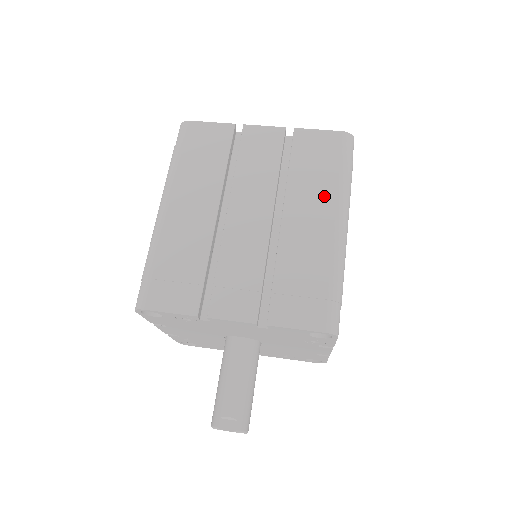
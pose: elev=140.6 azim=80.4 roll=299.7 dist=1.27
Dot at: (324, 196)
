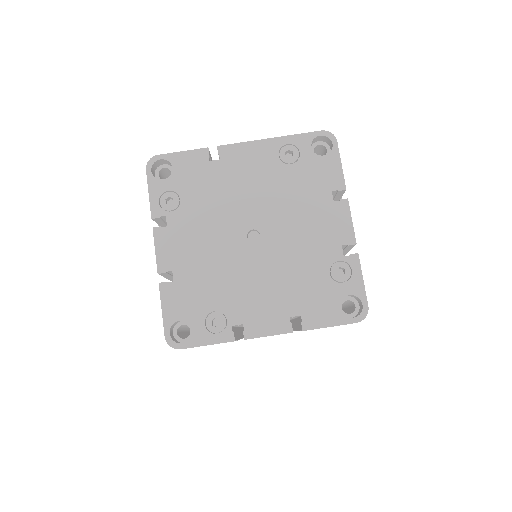
Dot at: occluded
